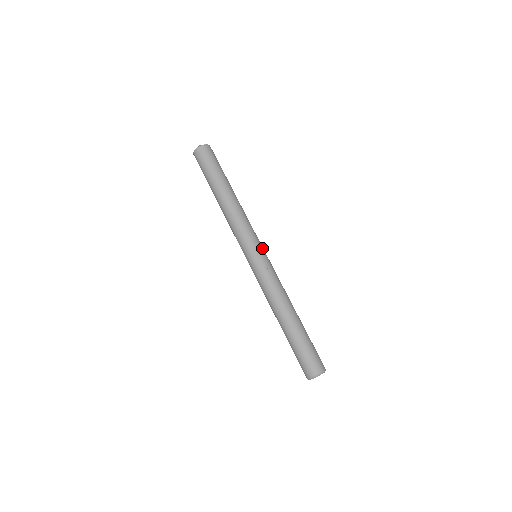
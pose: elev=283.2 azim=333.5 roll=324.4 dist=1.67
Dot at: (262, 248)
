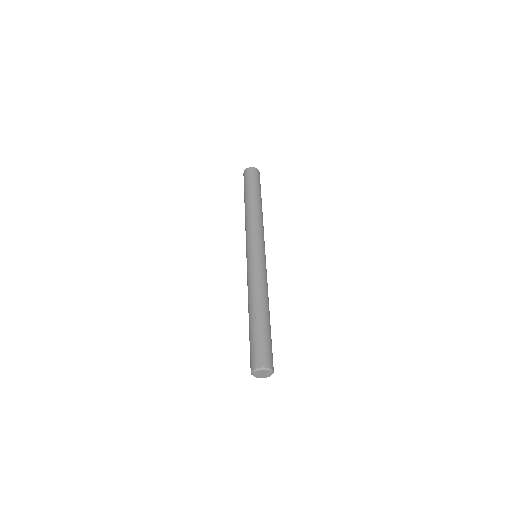
Dot at: (264, 250)
